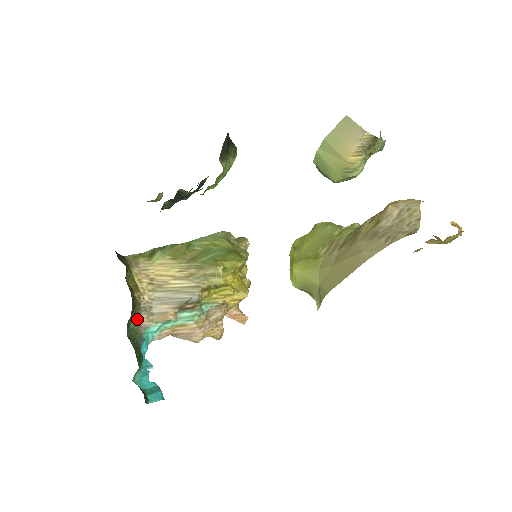
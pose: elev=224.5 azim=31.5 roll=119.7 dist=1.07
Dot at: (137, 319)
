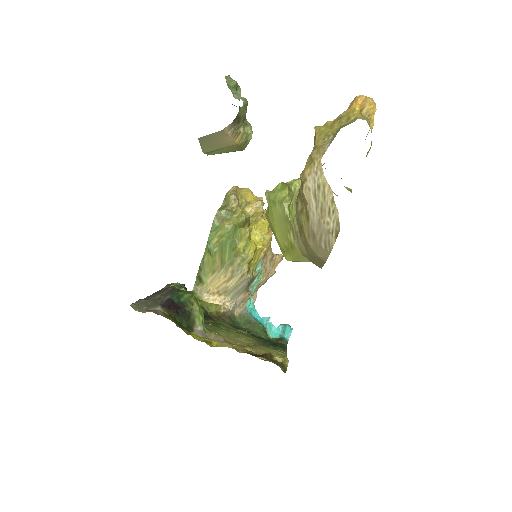
Dot at: (237, 315)
